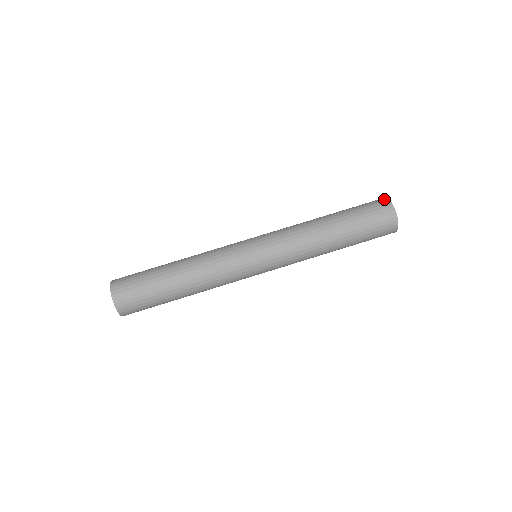
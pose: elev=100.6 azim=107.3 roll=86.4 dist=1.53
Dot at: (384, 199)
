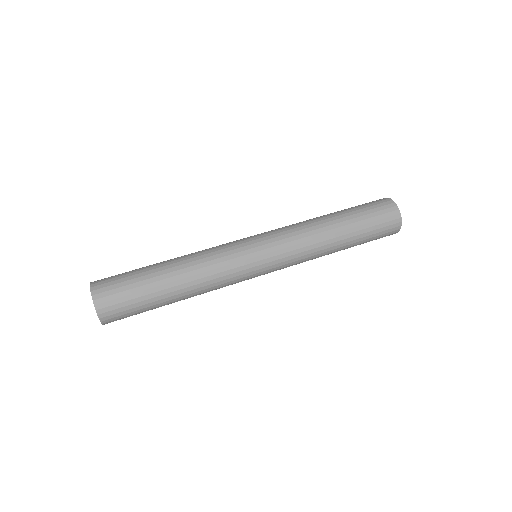
Dot at: (384, 198)
